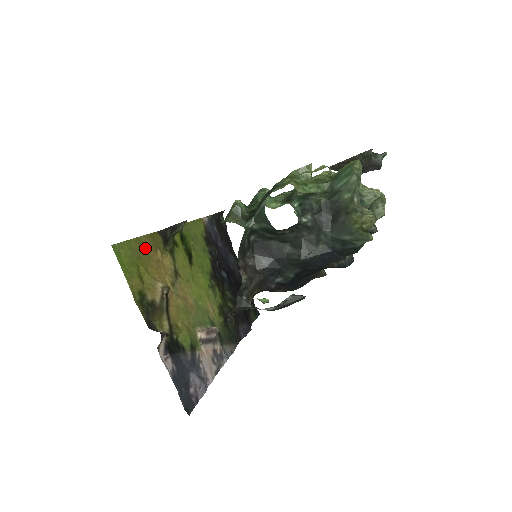
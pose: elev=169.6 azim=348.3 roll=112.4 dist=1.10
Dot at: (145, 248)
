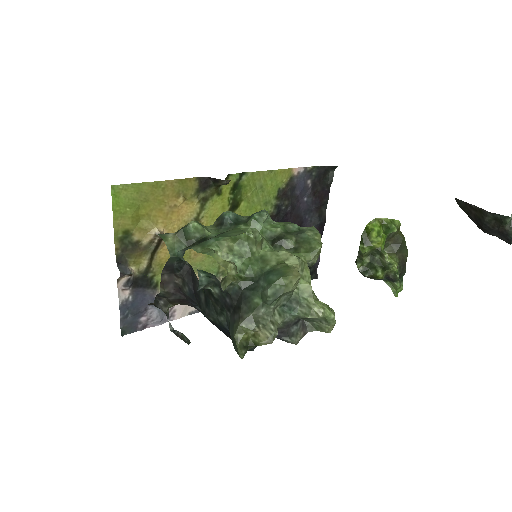
Dot at: (162, 192)
